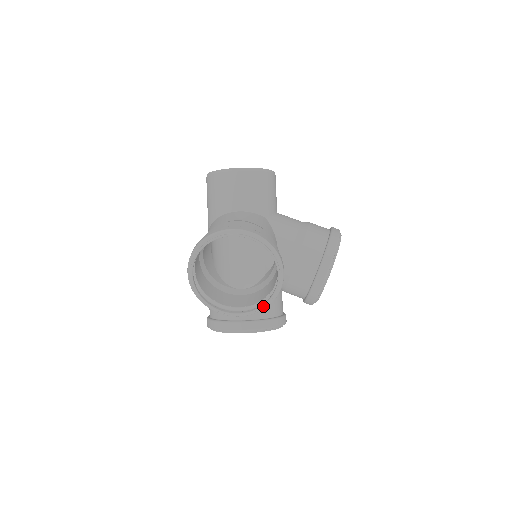
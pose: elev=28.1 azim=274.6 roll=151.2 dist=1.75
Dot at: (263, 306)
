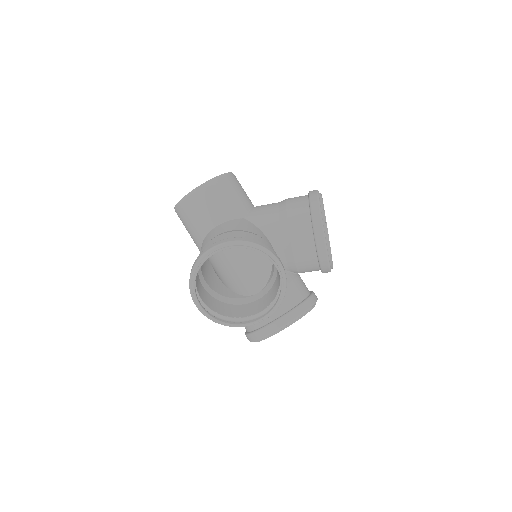
Dot at: (279, 300)
